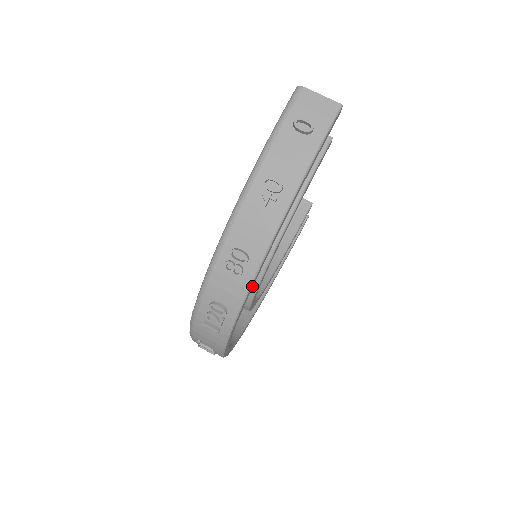
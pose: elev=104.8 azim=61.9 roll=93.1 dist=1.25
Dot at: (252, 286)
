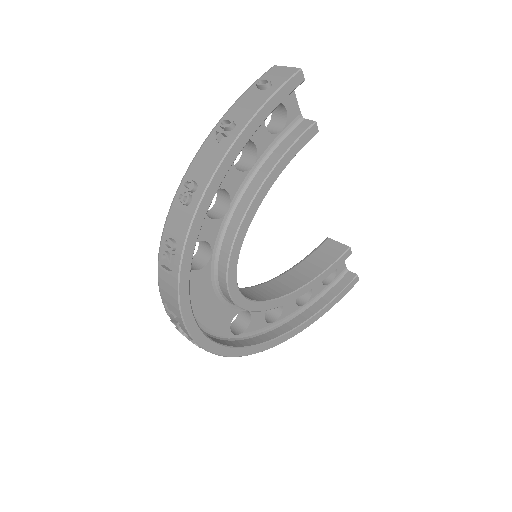
Dot at: (200, 219)
